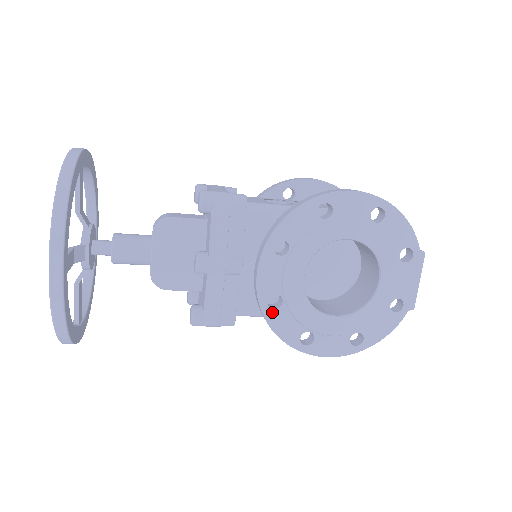
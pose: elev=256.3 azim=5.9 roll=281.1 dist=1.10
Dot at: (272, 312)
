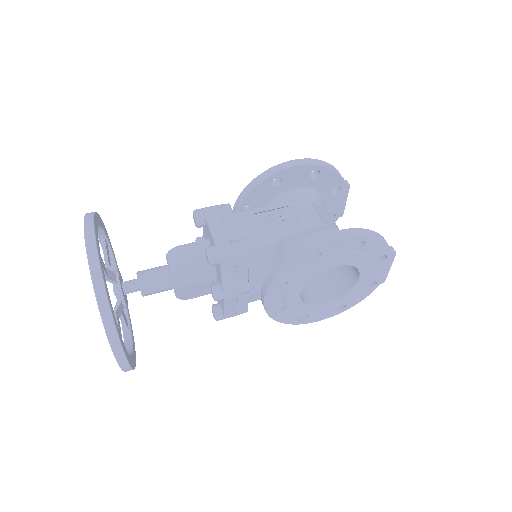
Dot at: (277, 315)
